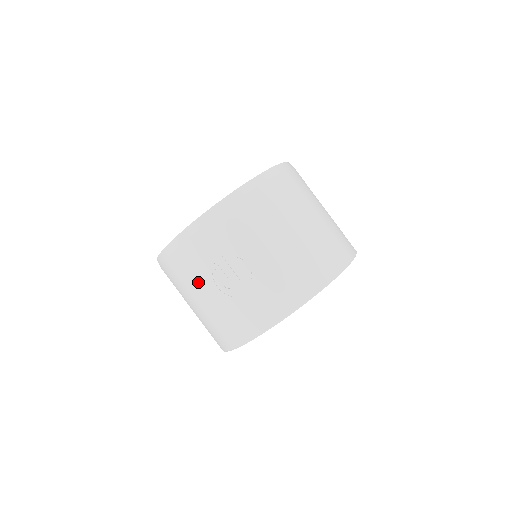
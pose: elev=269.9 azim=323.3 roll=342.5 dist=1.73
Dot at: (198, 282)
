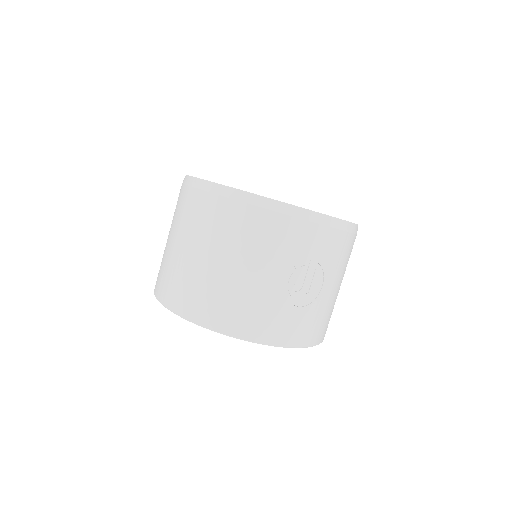
Dot at: (272, 258)
